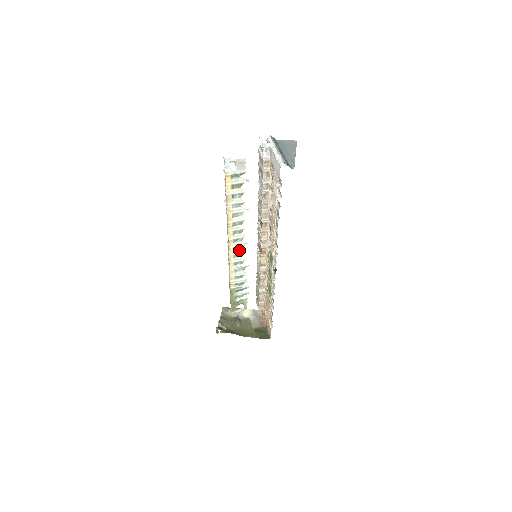
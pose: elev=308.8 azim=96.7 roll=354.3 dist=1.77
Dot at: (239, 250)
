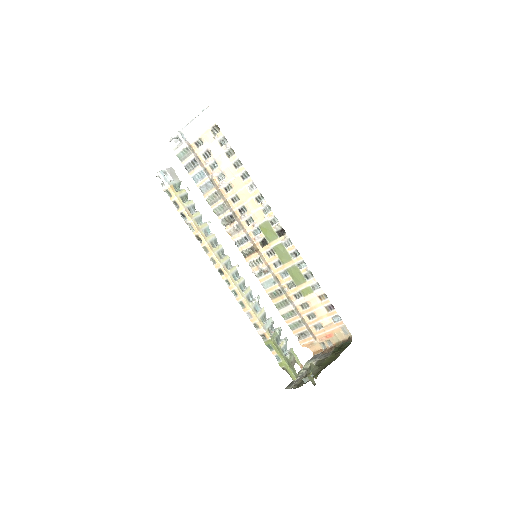
Dot at: (238, 278)
